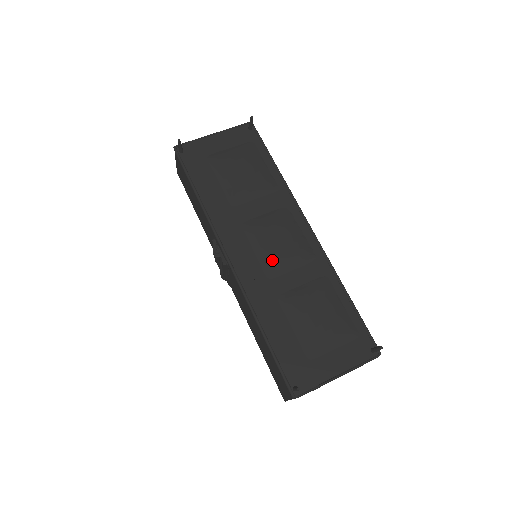
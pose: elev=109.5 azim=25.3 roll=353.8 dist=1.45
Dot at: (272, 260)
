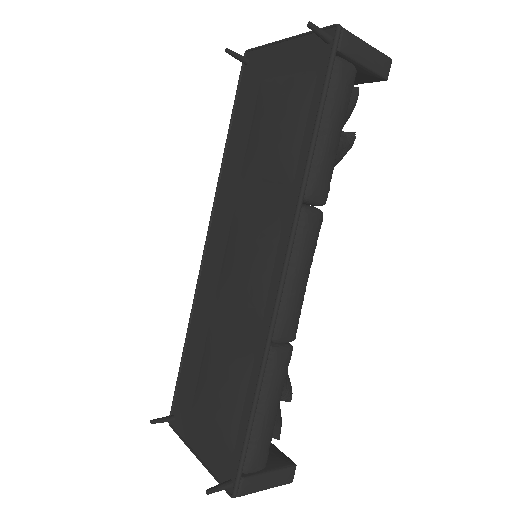
Dot at: (227, 280)
